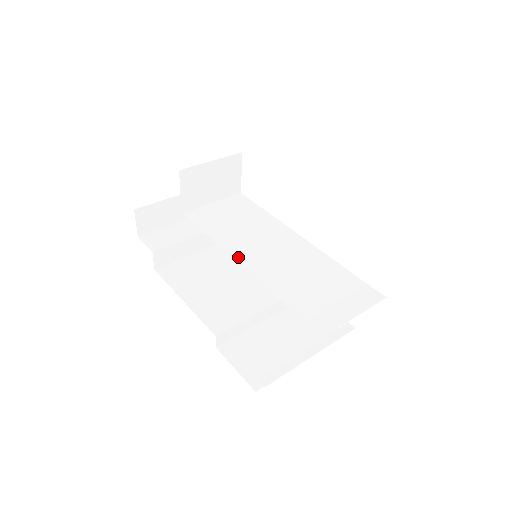
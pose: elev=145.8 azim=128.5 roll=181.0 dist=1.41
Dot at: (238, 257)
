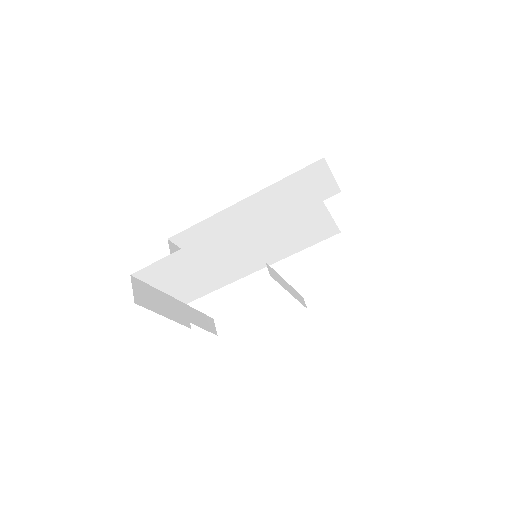
Dot at: (246, 241)
